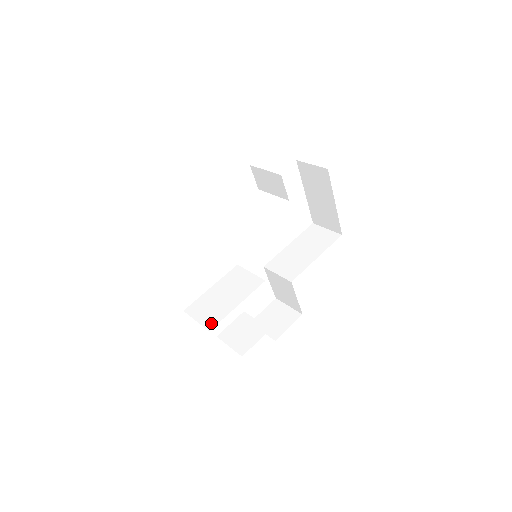
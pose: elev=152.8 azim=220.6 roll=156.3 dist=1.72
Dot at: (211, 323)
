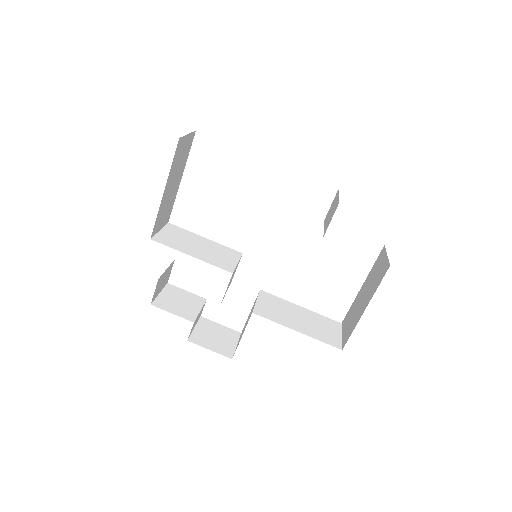
Dot at: (161, 240)
